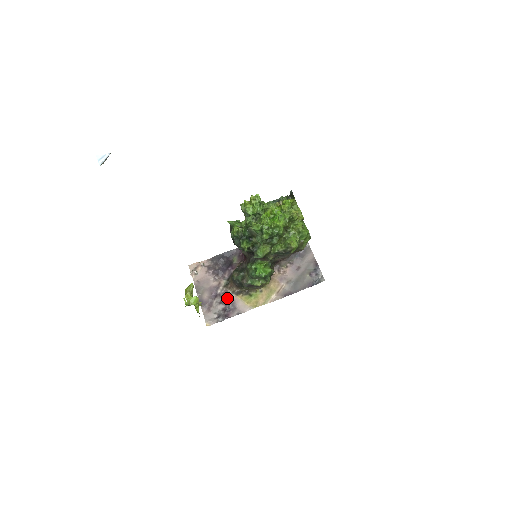
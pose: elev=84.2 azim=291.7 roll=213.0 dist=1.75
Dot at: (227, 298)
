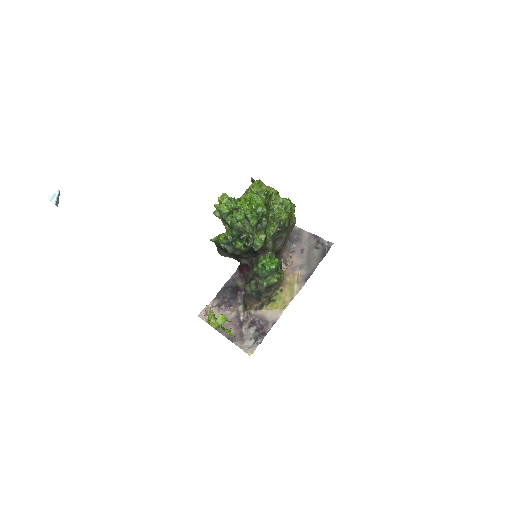
Dot at: (253, 318)
